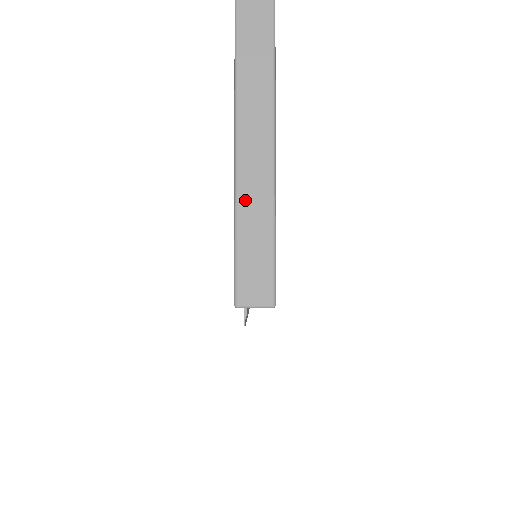
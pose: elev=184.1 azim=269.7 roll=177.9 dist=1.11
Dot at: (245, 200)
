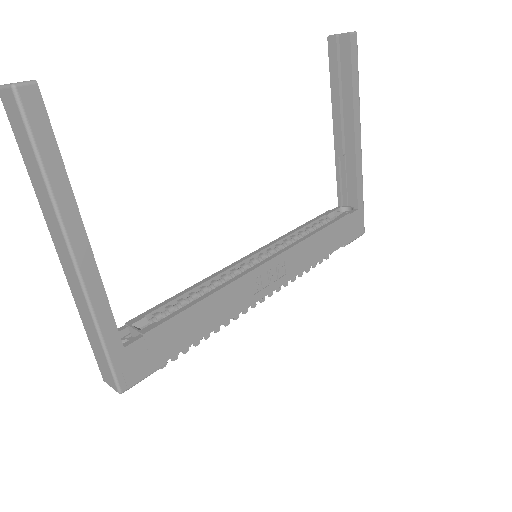
Dot at: (79, 308)
